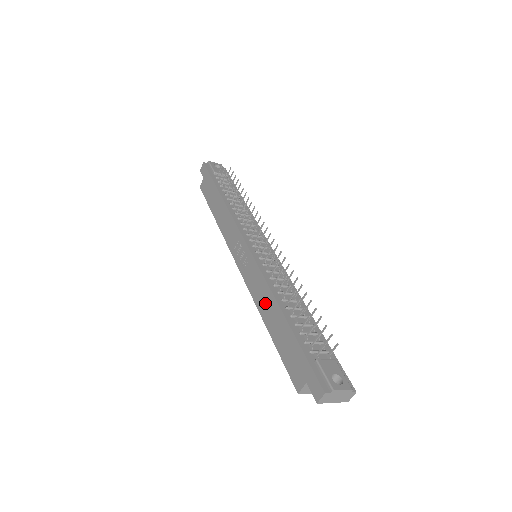
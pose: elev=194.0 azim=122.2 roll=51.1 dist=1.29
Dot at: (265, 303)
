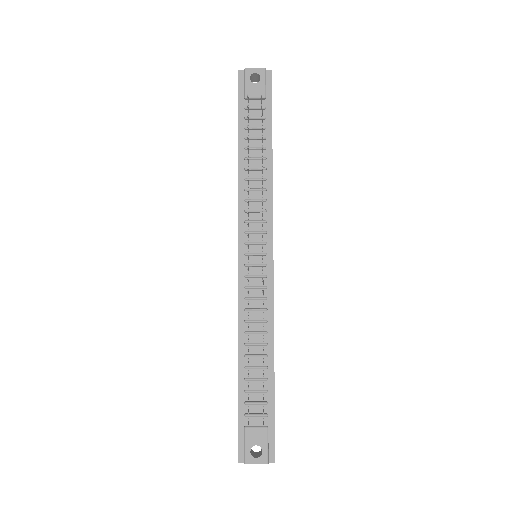
Dot at: occluded
